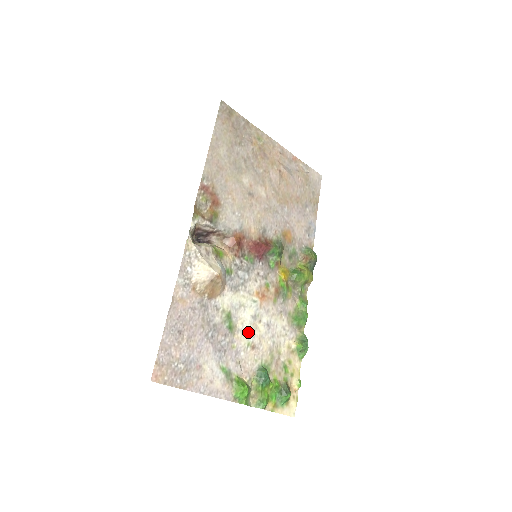
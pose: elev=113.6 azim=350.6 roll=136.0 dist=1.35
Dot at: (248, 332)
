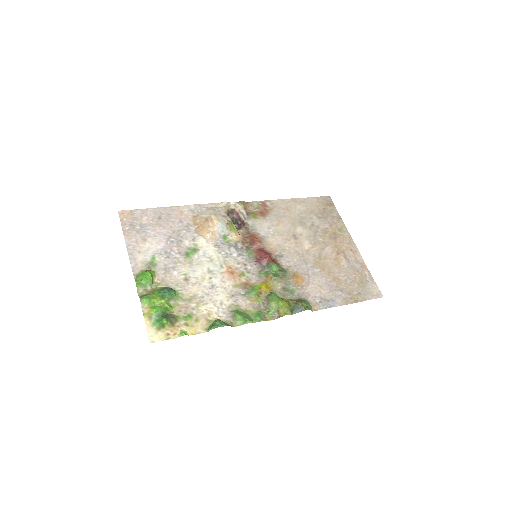
Dot at: (195, 270)
